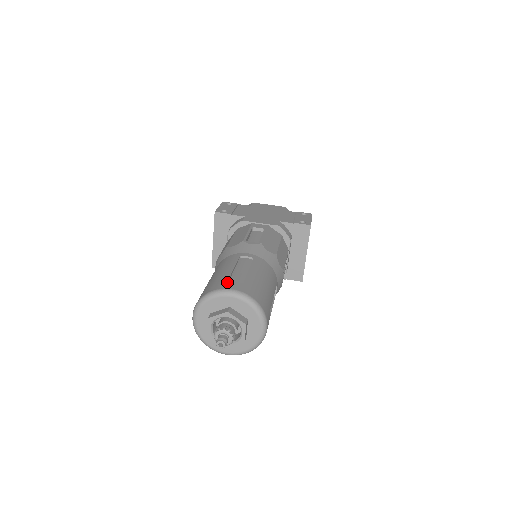
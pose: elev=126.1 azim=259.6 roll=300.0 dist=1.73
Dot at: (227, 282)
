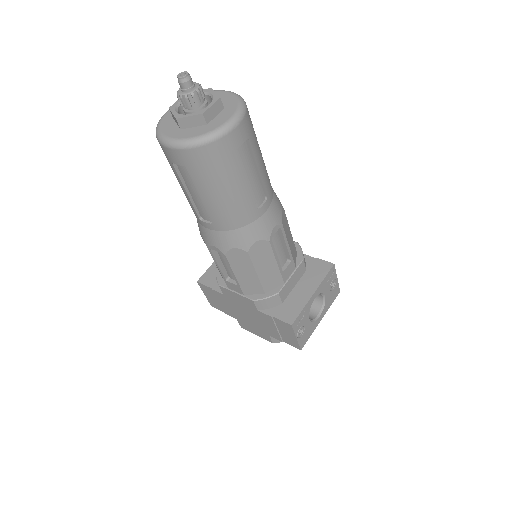
Dot at: occluded
